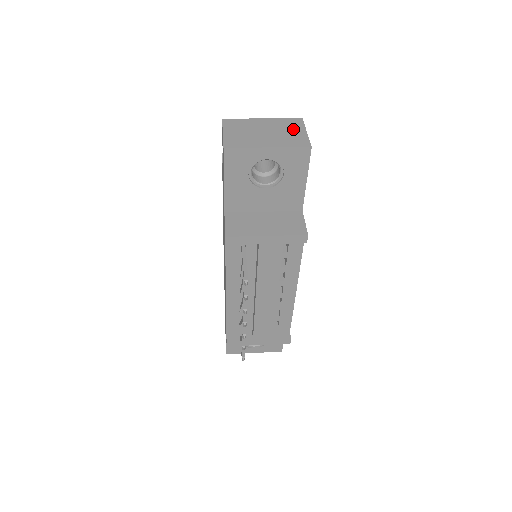
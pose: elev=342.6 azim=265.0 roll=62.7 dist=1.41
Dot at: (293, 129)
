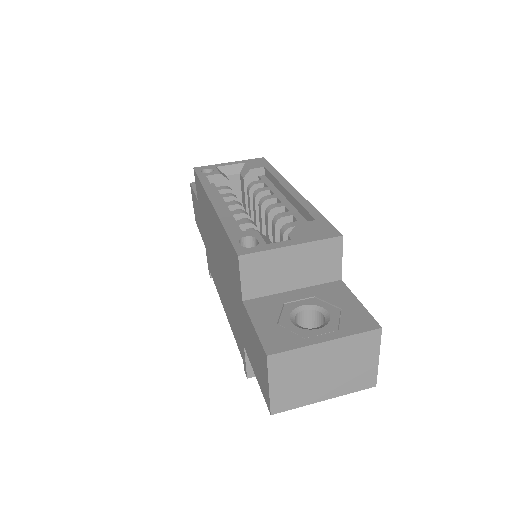
Dot at: (363, 357)
